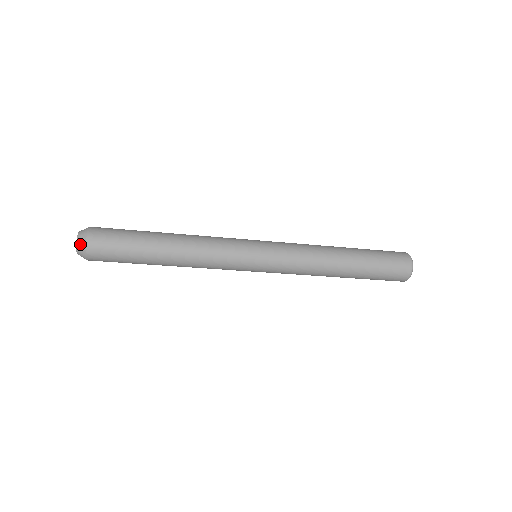
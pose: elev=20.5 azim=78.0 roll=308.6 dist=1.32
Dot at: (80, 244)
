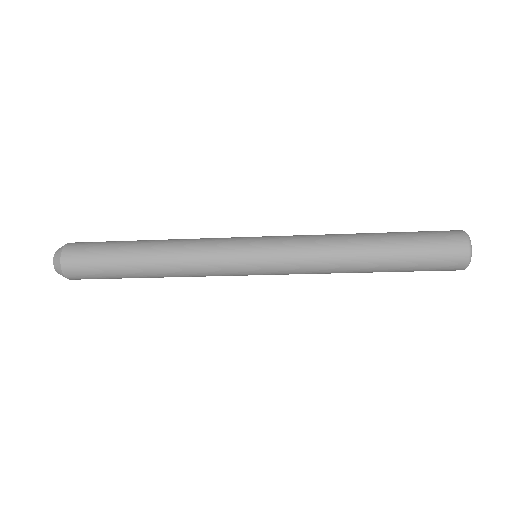
Dot at: (59, 250)
